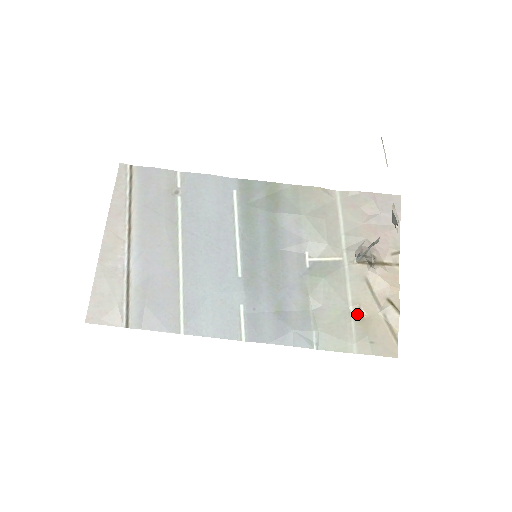
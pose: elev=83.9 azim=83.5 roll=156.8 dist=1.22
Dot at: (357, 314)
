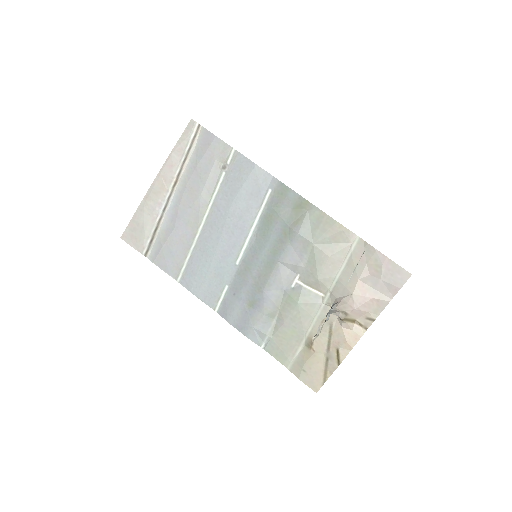
Dot at: (308, 344)
